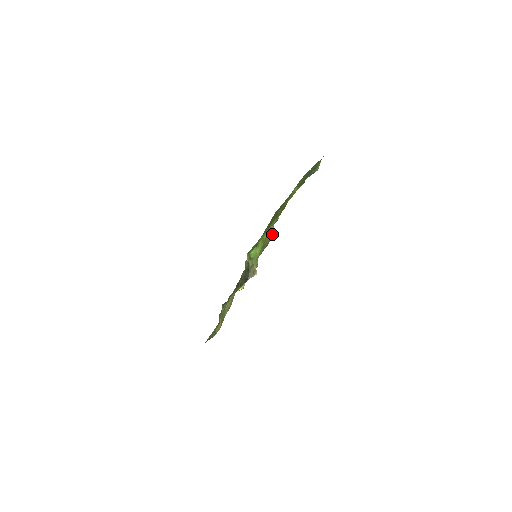
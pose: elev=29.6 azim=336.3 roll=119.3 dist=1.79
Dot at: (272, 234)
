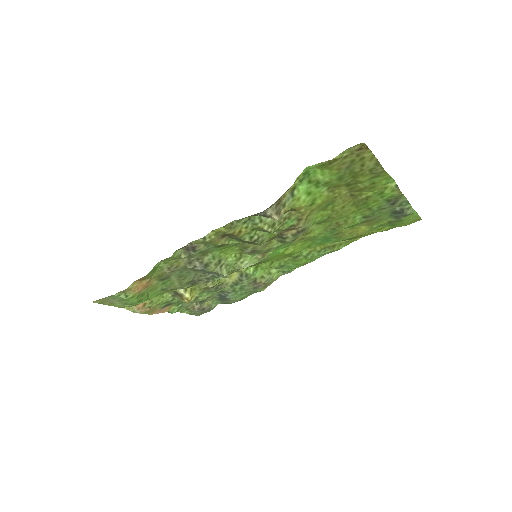
Dot at: (267, 286)
